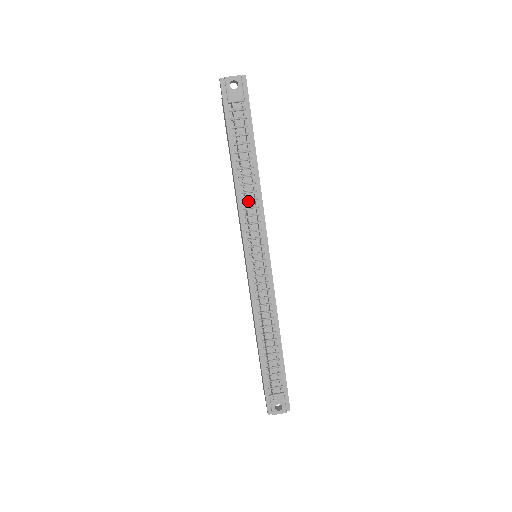
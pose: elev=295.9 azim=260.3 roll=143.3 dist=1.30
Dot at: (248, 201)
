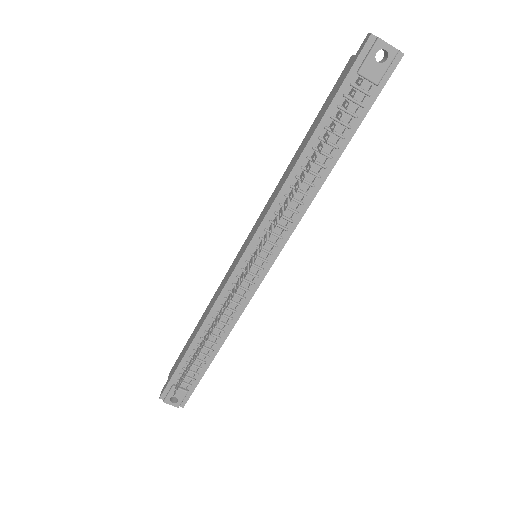
Dot at: occluded
